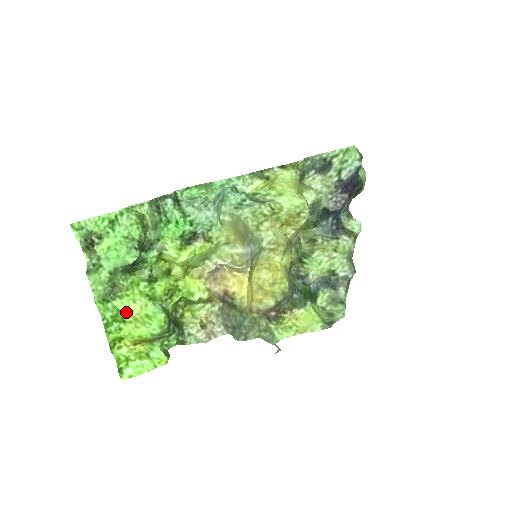
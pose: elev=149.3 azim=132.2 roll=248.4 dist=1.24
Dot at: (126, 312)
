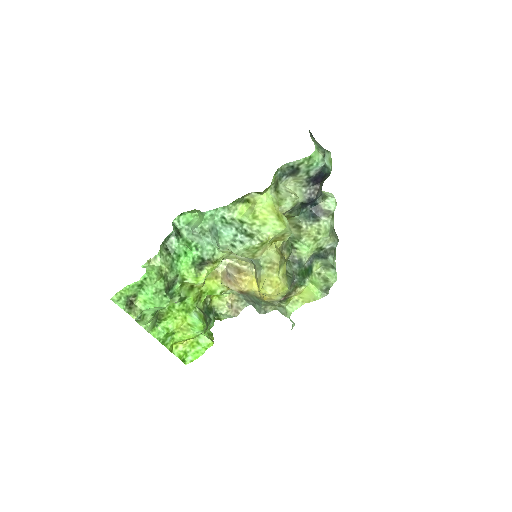
Dot at: (173, 327)
